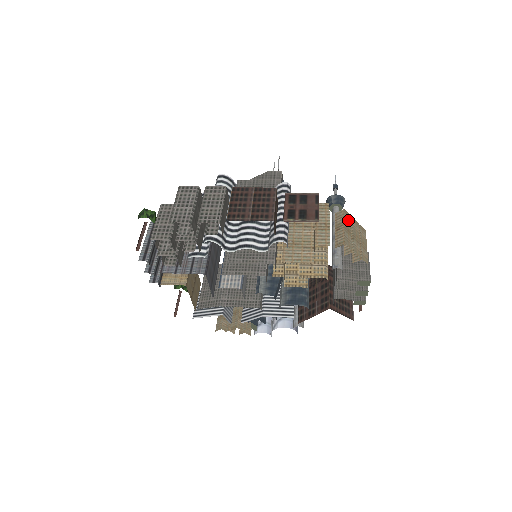
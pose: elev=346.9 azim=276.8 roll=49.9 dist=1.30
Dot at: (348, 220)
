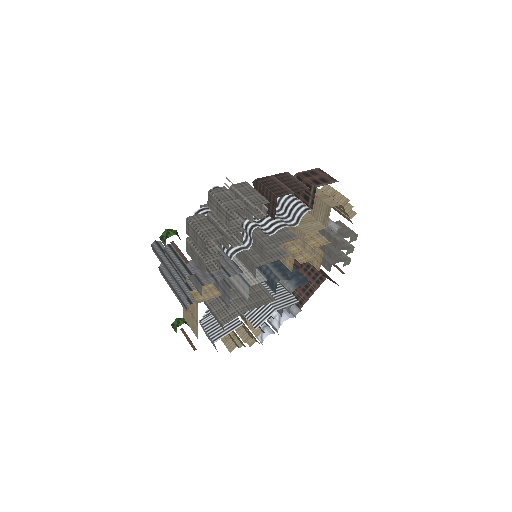
Dot at: occluded
